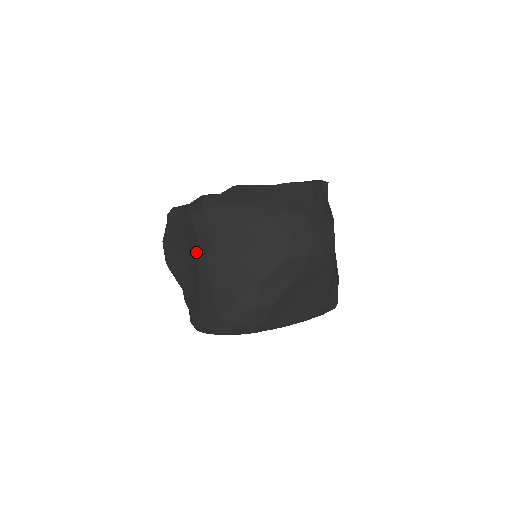
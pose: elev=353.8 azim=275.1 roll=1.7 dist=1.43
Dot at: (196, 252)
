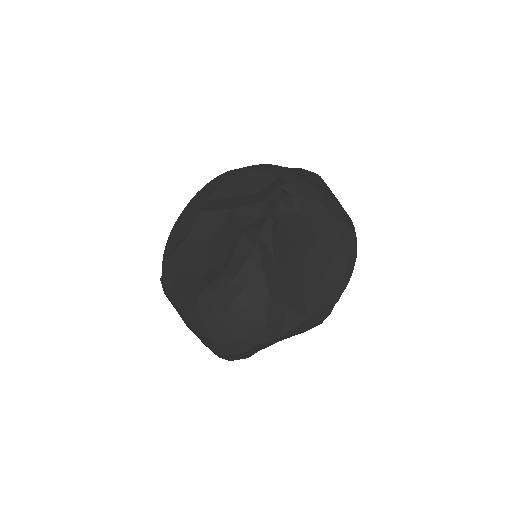
Dot at: occluded
